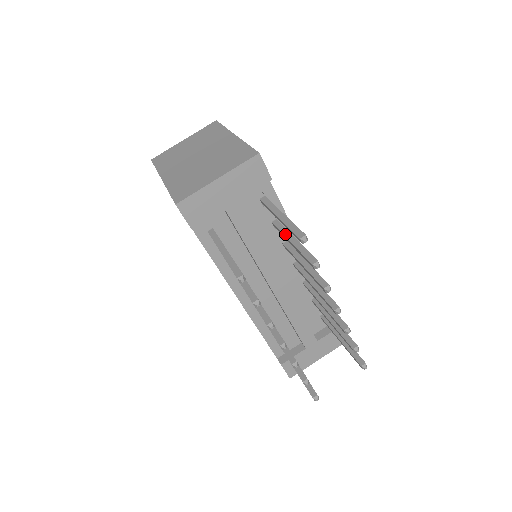
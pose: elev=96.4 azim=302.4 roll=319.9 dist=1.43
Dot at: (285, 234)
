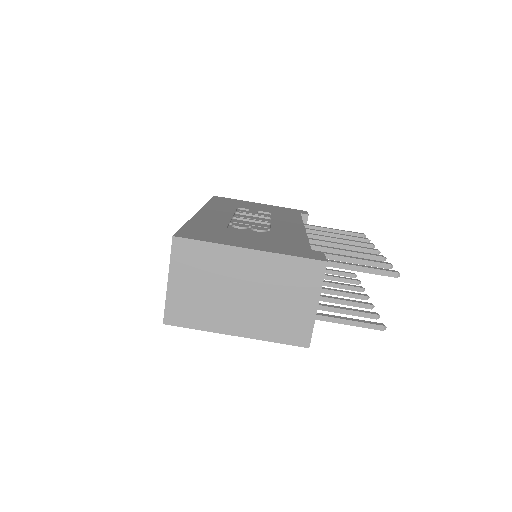
Dot at: (336, 259)
